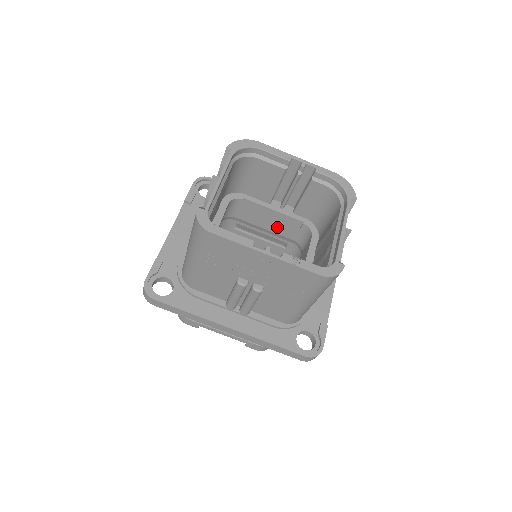
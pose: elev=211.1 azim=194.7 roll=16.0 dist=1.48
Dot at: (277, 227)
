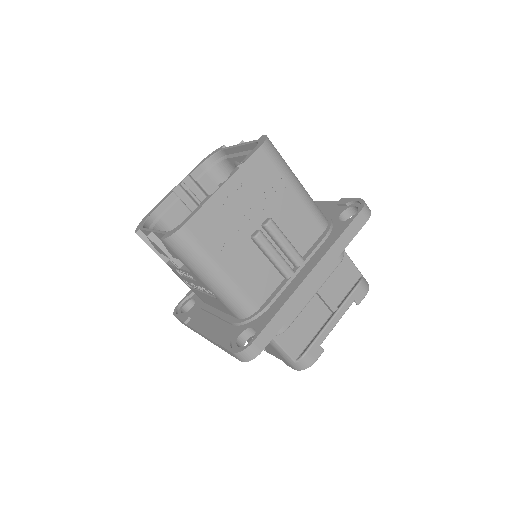
Dot at: occluded
